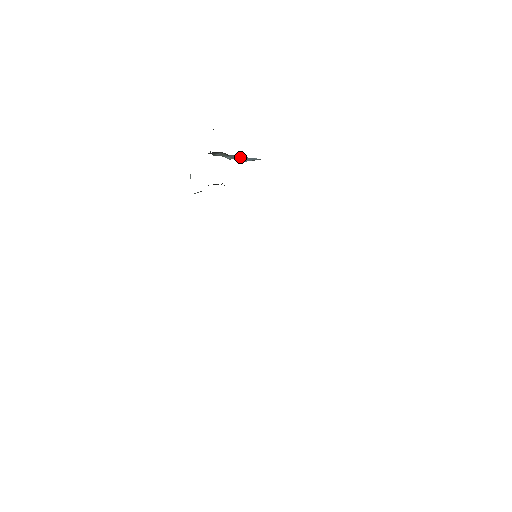
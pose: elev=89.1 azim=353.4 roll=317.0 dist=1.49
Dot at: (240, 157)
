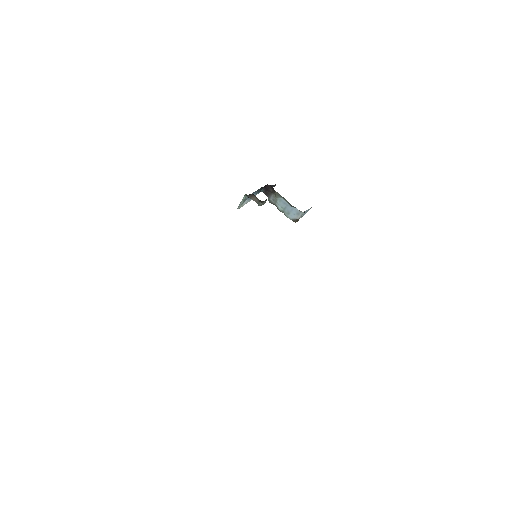
Dot at: (286, 206)
